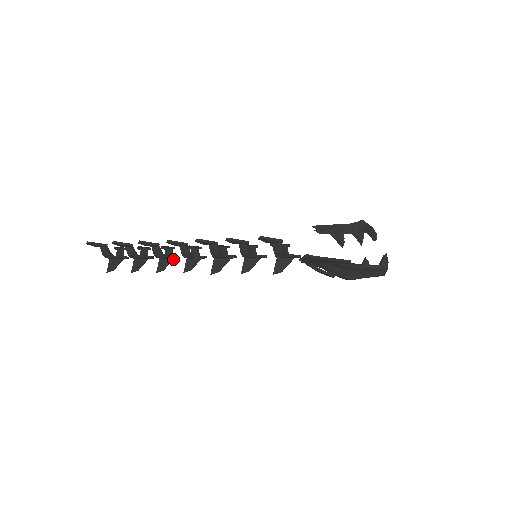
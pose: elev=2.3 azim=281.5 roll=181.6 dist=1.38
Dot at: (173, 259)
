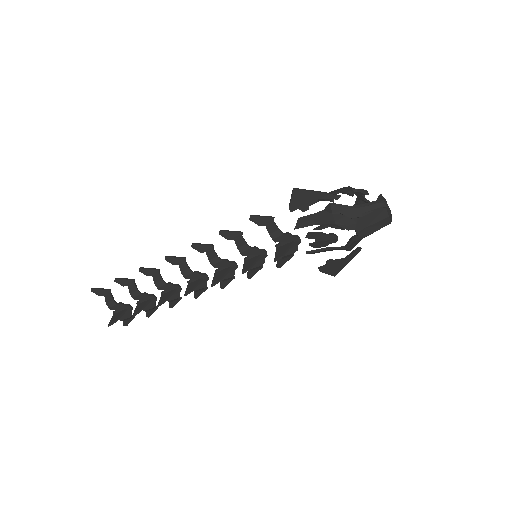
Dot at: (175, 291)
